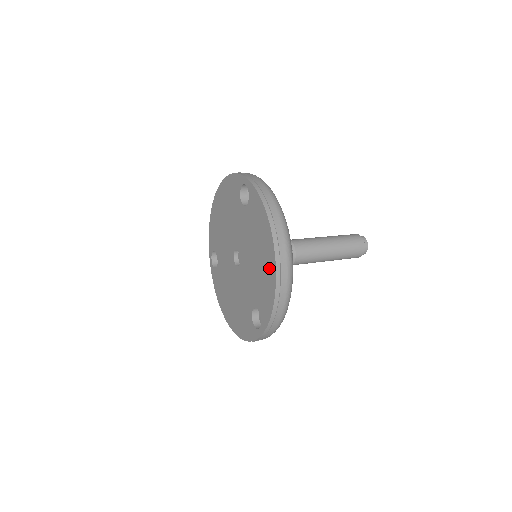
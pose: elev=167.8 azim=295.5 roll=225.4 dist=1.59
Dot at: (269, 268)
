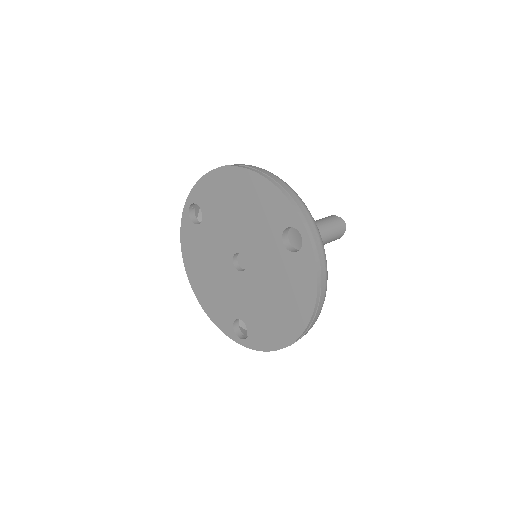
Dot at: (287, 329)
